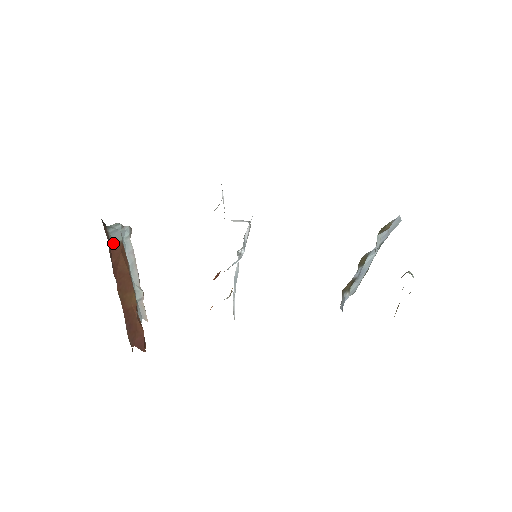
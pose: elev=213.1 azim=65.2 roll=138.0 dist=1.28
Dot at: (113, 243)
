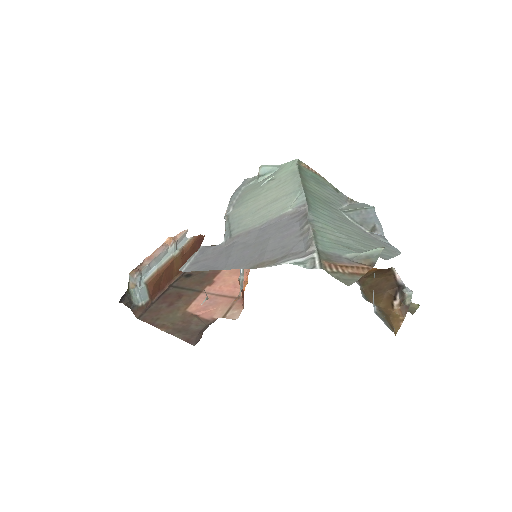
Dot at: (147, 296)
